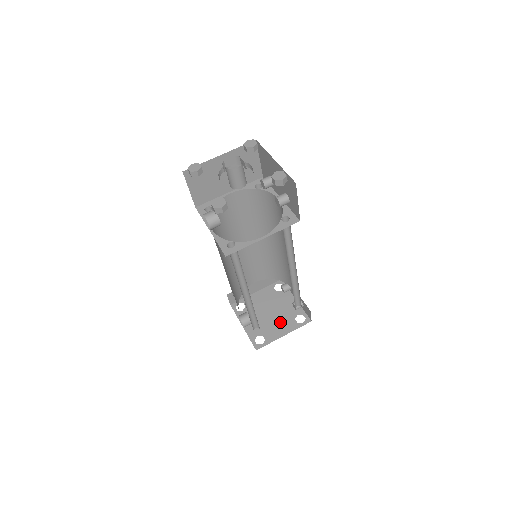
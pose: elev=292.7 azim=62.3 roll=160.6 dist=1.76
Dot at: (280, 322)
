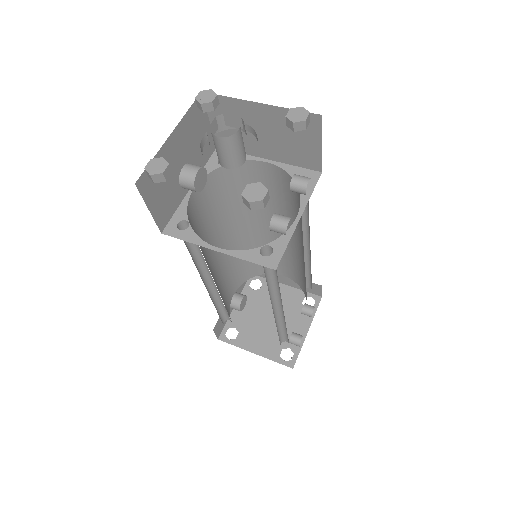
Dot at: (267, 337)
